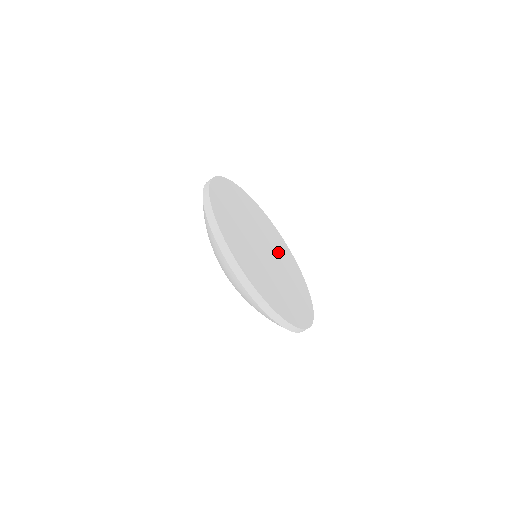
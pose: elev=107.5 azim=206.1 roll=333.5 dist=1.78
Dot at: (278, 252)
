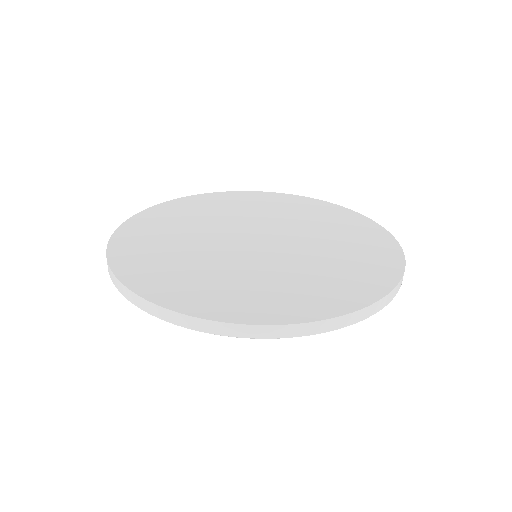
Dot at: (260, 216)
